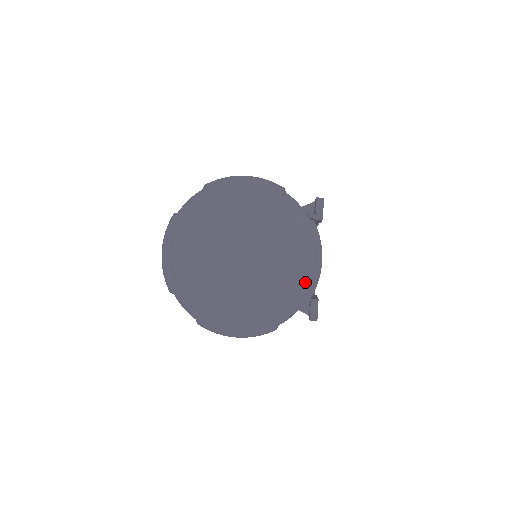
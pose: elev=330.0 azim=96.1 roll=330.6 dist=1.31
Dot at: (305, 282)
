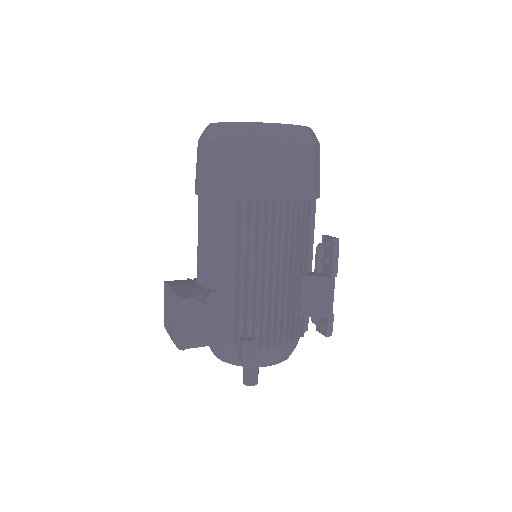
Dot at: occluded
